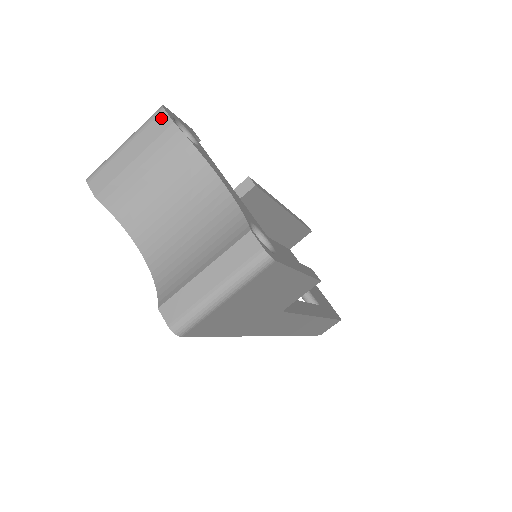
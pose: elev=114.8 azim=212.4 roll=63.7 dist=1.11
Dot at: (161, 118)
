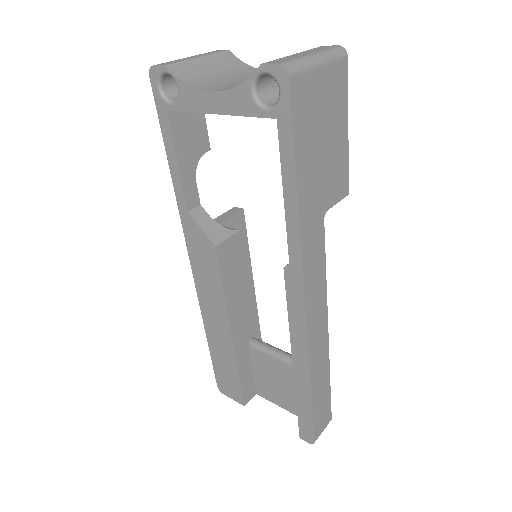
Dot at: (217, 51)
